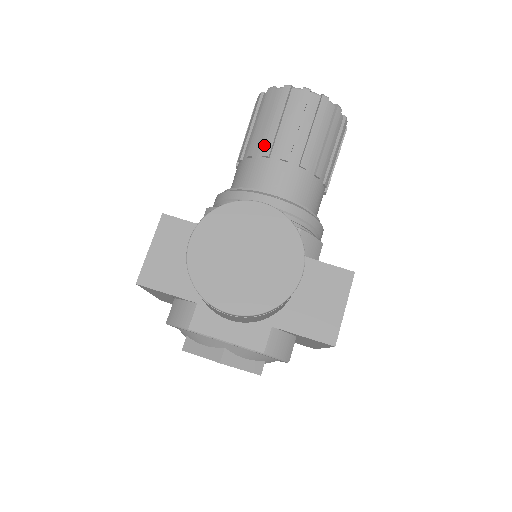
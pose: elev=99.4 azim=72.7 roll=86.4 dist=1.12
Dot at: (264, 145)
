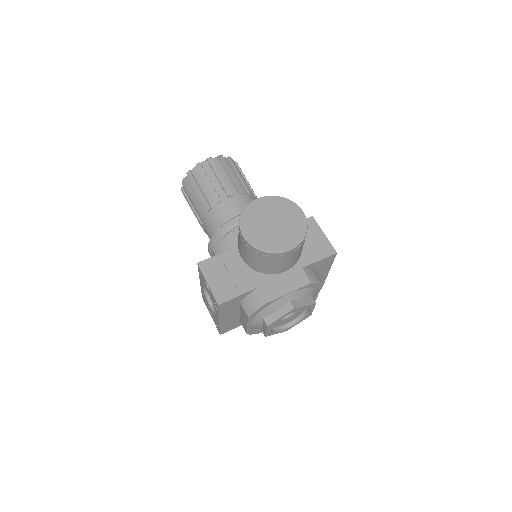
Dot at: (212, 198)
